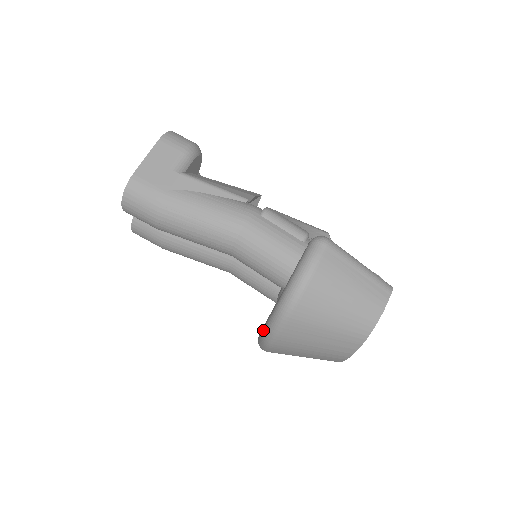
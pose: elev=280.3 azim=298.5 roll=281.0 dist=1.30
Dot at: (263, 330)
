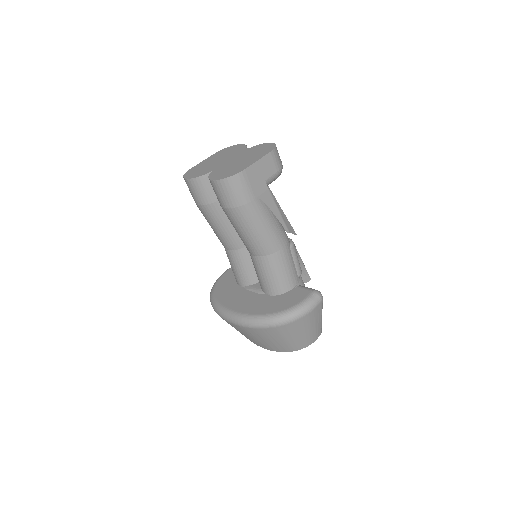
Dot at: (244, 316)
